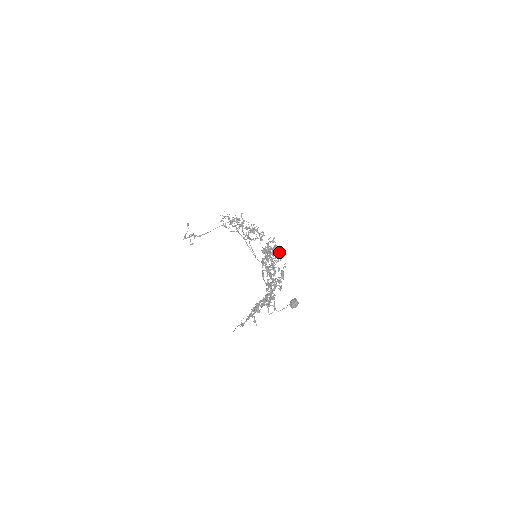
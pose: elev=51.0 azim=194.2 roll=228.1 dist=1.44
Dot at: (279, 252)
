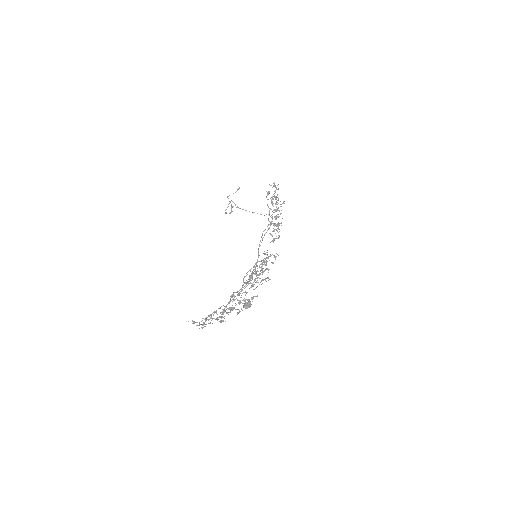
Dot at: (266, 278)
